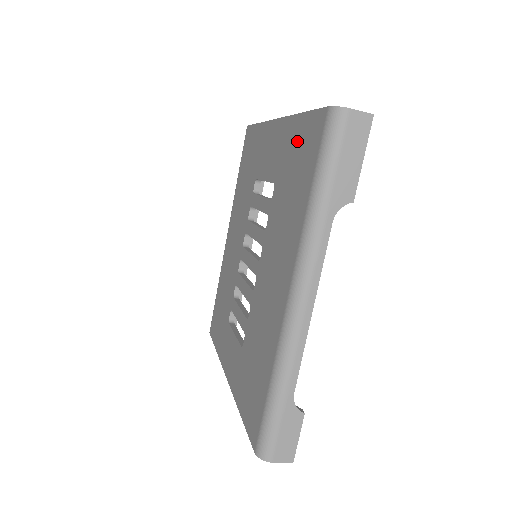
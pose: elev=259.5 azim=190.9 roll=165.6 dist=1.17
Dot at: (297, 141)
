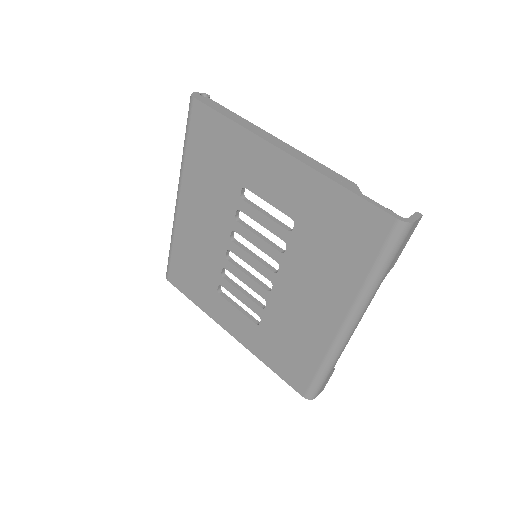
Dot at: (339, 211)
